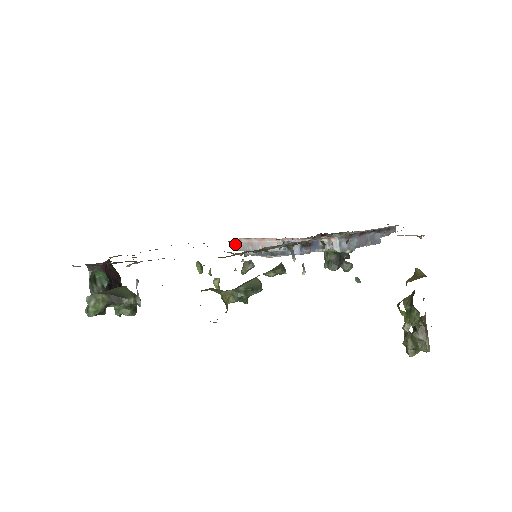
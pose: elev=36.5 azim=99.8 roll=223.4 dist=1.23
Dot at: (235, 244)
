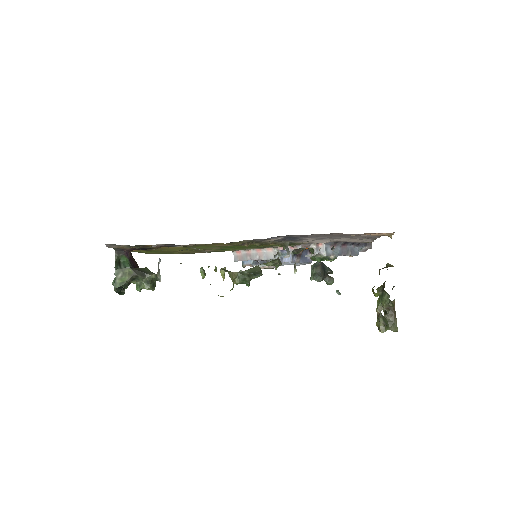
Dot at: (235, 256)
